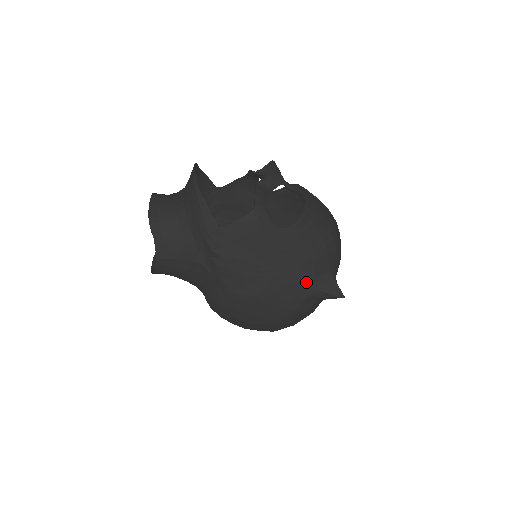
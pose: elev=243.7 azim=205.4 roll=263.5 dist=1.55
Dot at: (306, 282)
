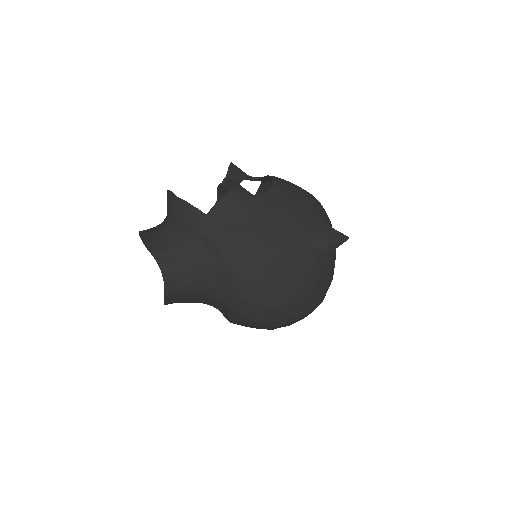
Dot at: (307, 237)
